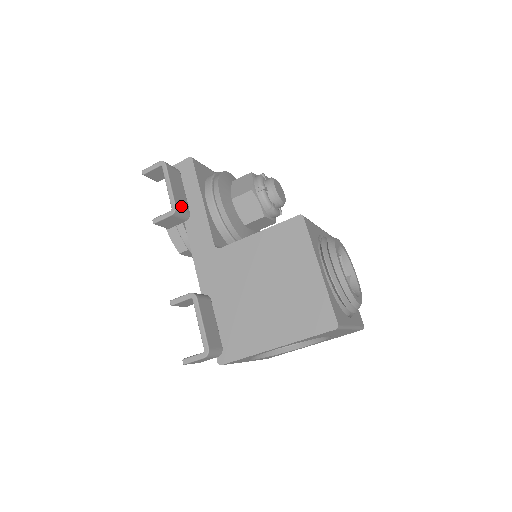
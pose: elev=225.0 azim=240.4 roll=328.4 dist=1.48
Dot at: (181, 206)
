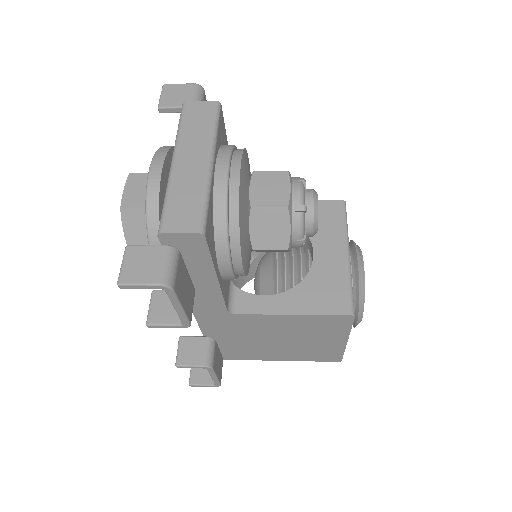
Dot at: (191, 307)
